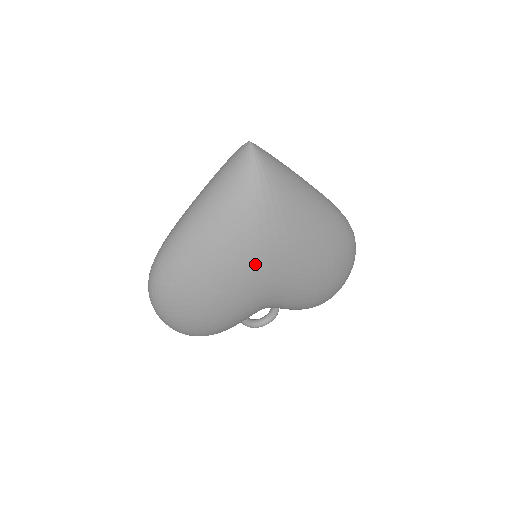
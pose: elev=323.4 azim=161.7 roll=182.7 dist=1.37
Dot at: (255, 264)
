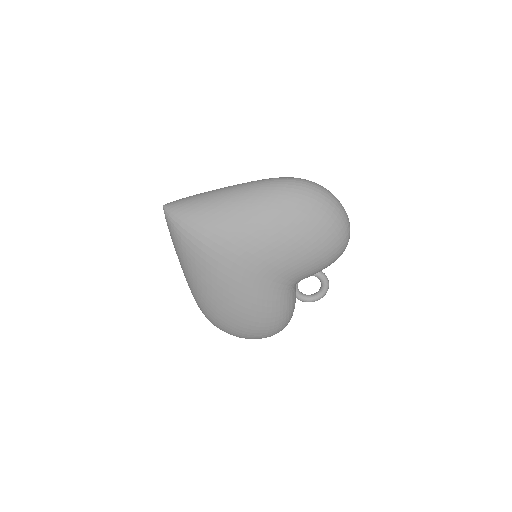
Dot at: (228, 273)
